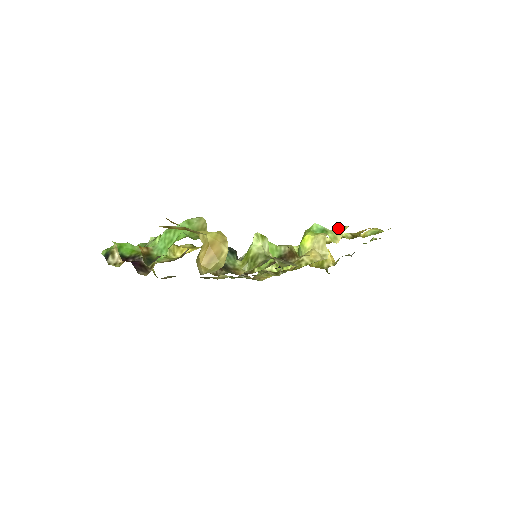
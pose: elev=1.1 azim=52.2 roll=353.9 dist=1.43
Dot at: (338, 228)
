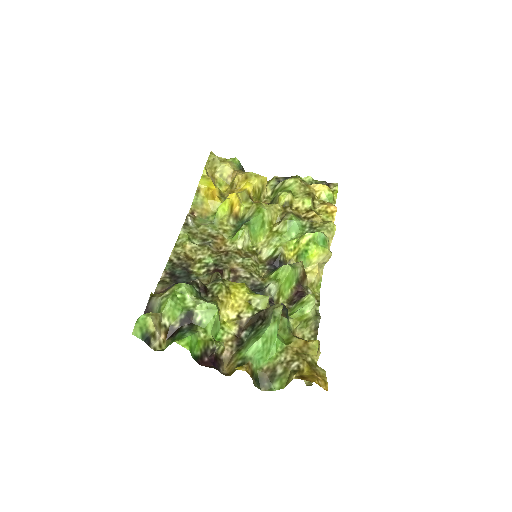
Dot at: (329, 229)
